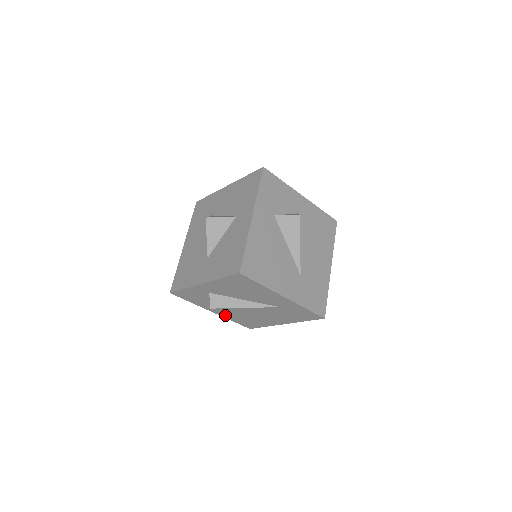
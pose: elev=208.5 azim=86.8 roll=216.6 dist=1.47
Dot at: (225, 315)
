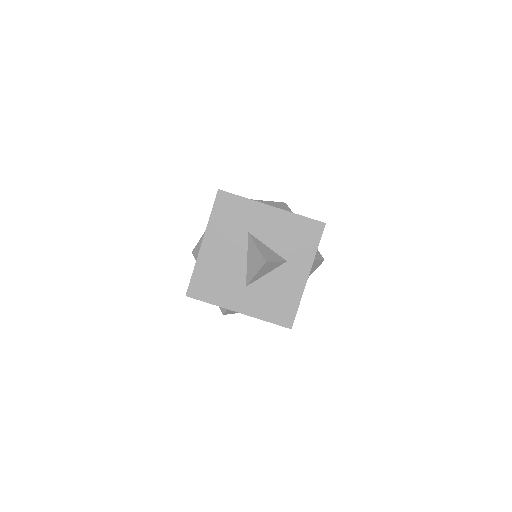
Dot at: occluded
